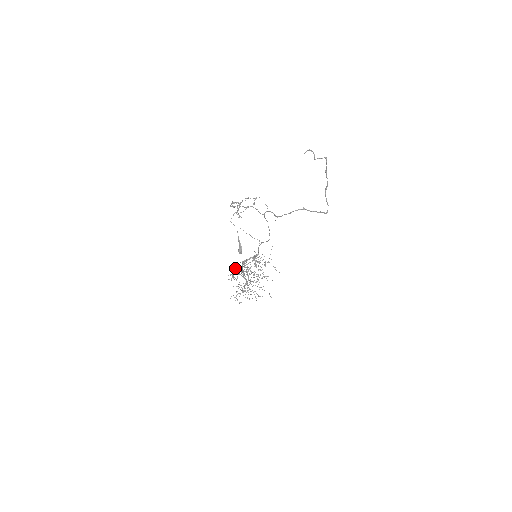
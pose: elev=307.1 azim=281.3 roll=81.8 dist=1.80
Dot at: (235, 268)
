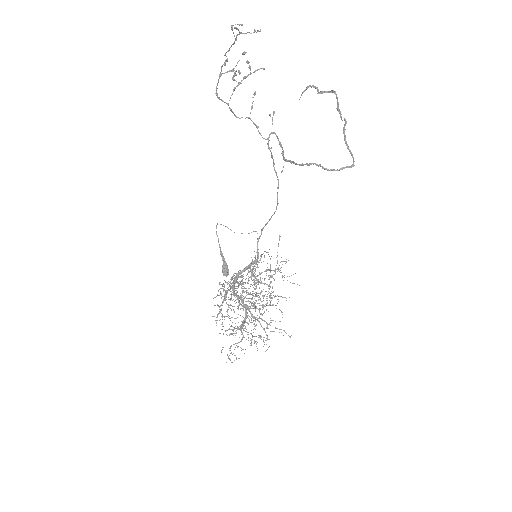
Dot at: (223, 288)
